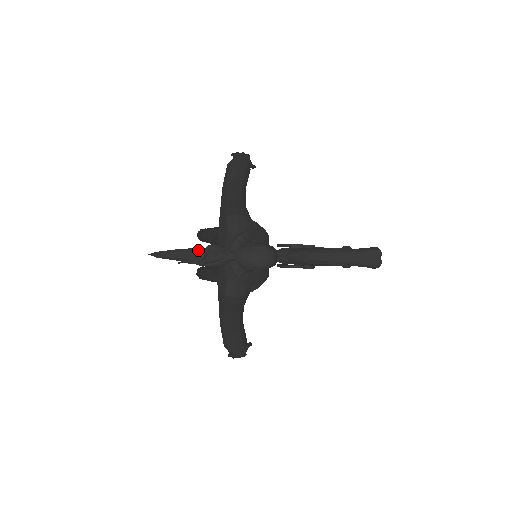
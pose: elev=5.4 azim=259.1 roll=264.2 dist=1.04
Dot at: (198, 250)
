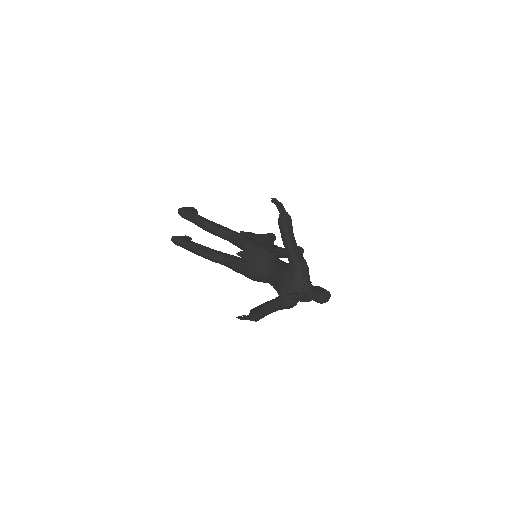
Dot at: (303, 294)
